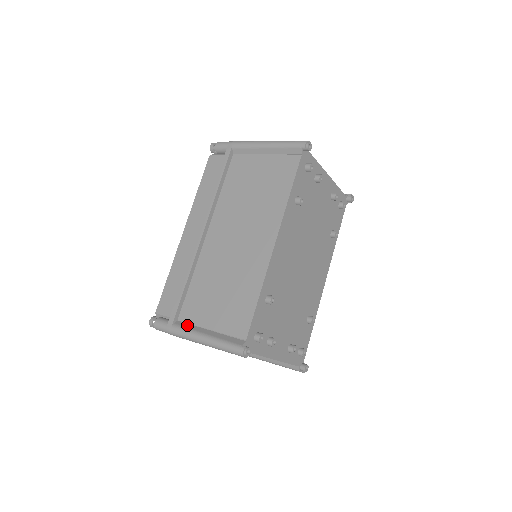
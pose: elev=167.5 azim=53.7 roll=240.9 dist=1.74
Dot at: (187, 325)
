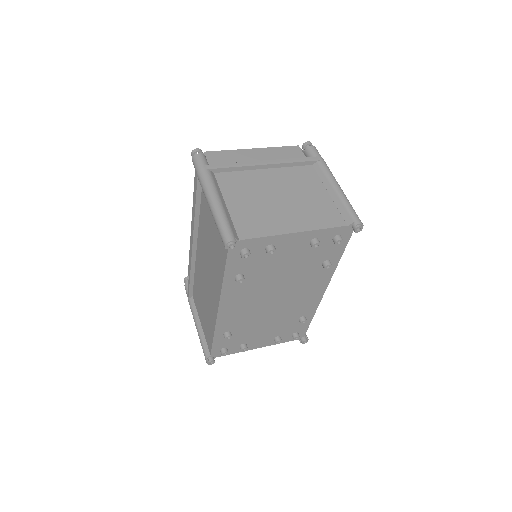
Dot at: (194, 307)
